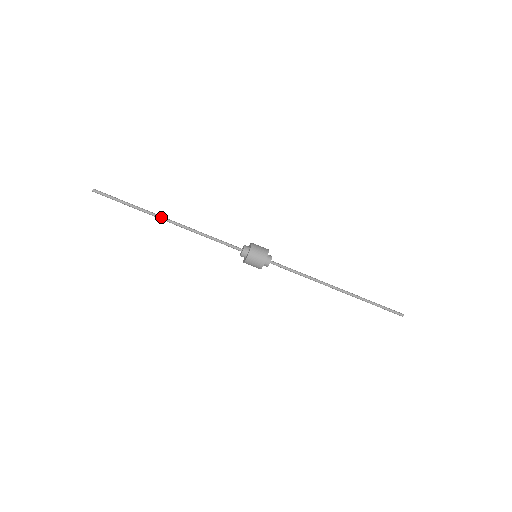
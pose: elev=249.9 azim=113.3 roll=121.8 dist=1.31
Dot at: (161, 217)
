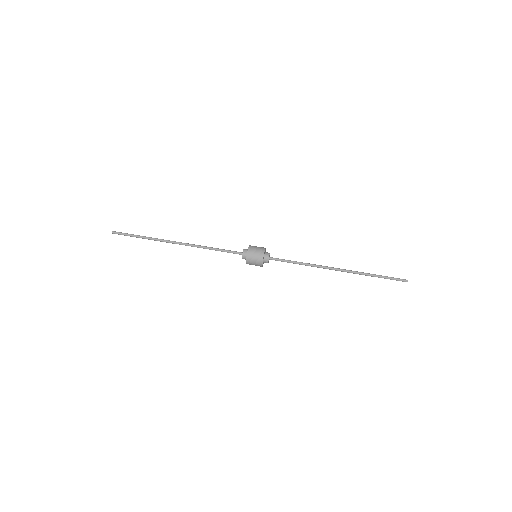
Dot at: occluded
